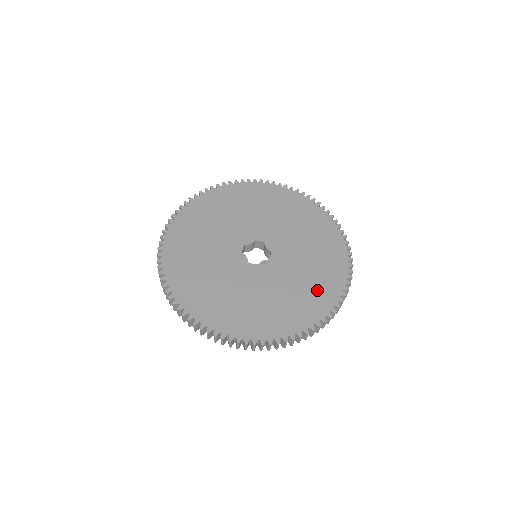
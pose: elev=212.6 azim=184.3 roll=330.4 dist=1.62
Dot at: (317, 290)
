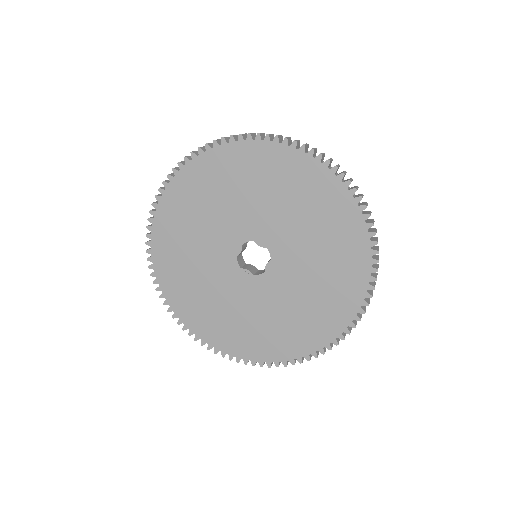
Dot at: (255, 338)
